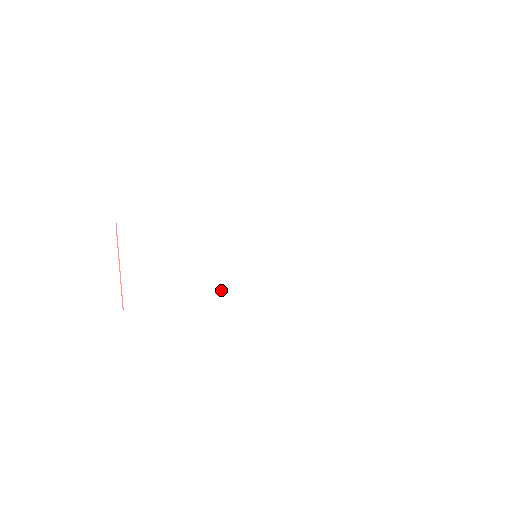
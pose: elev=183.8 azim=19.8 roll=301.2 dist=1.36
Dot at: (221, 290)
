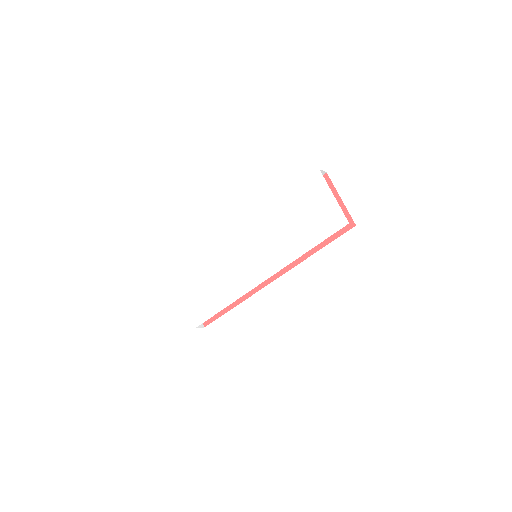
Dot at: (238, 292)
